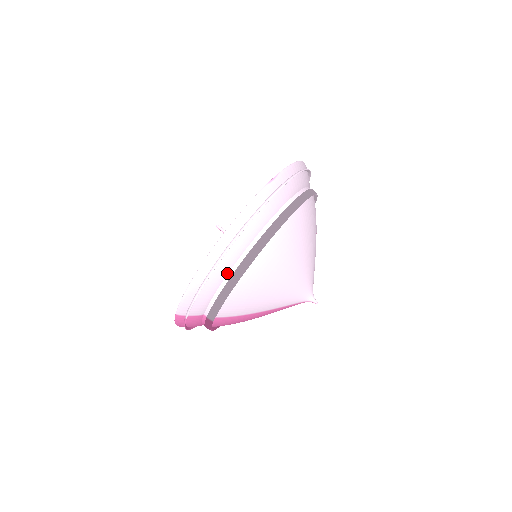
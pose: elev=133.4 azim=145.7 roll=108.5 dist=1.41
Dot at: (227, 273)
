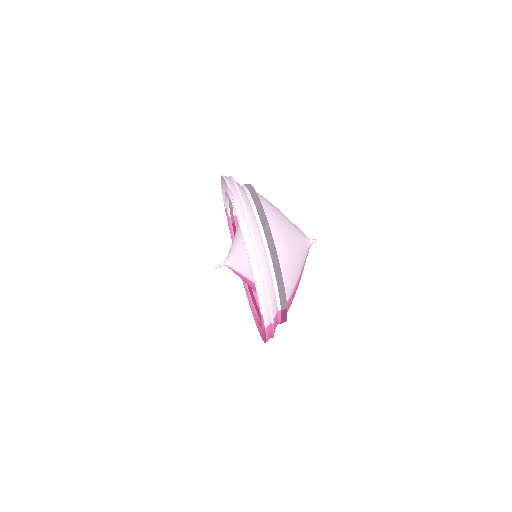
Dot at: (269, 268)
